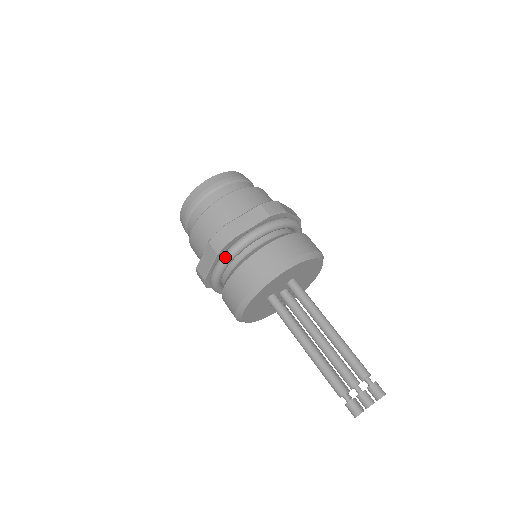
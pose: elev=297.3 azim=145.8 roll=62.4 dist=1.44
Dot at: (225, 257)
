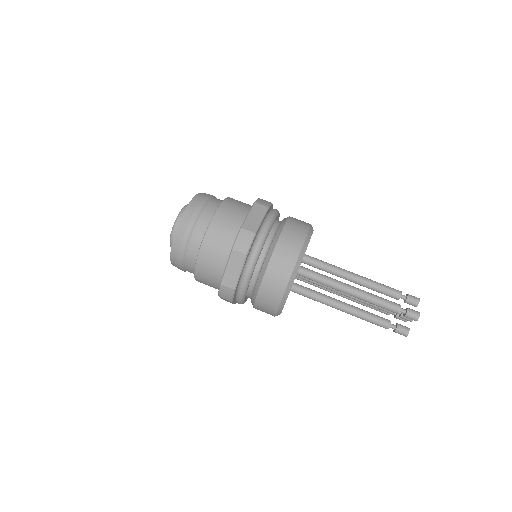
Dot at: (239, 299)
